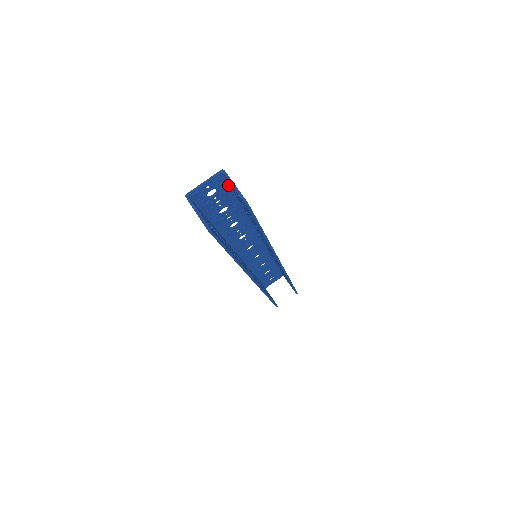
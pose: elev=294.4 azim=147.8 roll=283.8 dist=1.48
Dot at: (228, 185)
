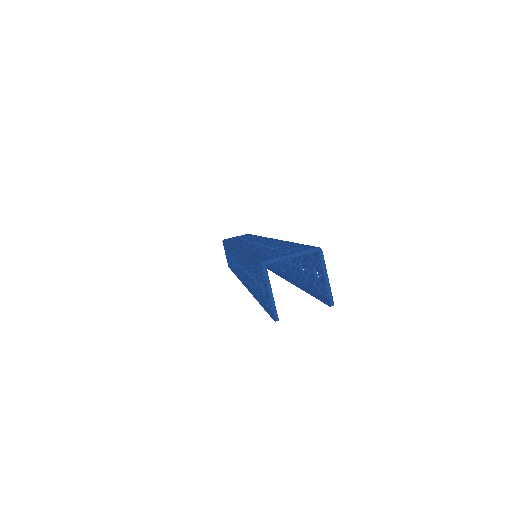
Dot at: occluded
